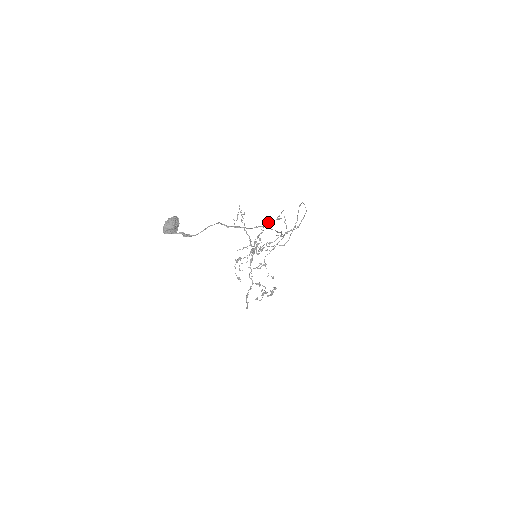
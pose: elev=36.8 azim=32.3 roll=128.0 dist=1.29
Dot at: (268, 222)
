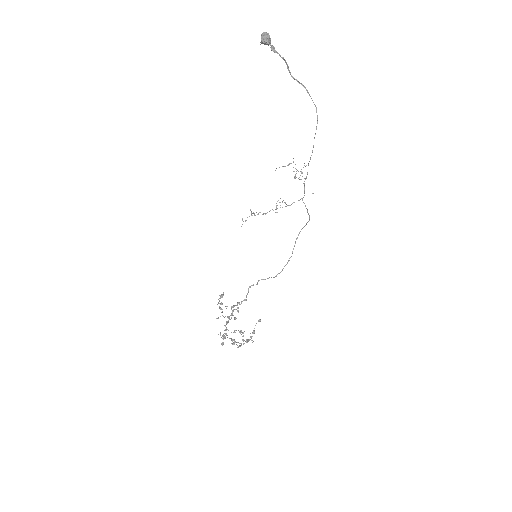
Dot at: occluded
